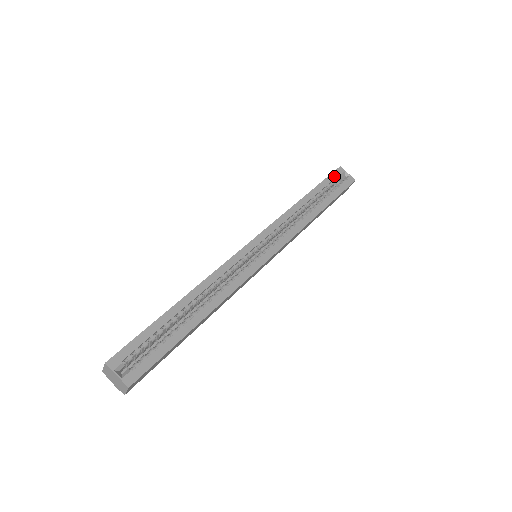
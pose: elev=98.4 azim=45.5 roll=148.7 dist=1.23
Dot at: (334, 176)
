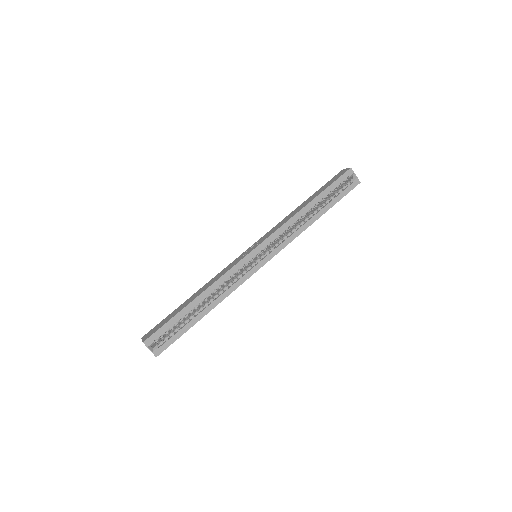
Dot at: (341, 180)
